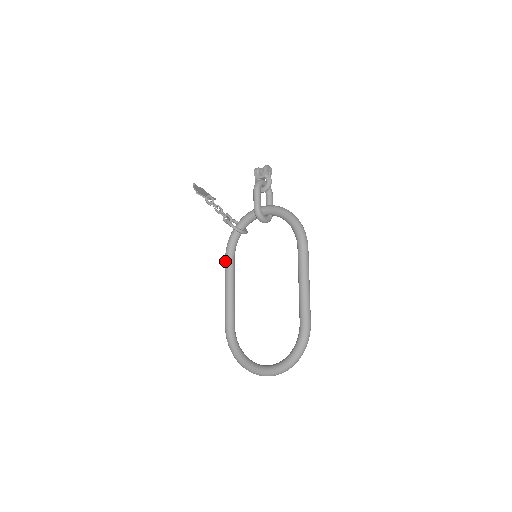
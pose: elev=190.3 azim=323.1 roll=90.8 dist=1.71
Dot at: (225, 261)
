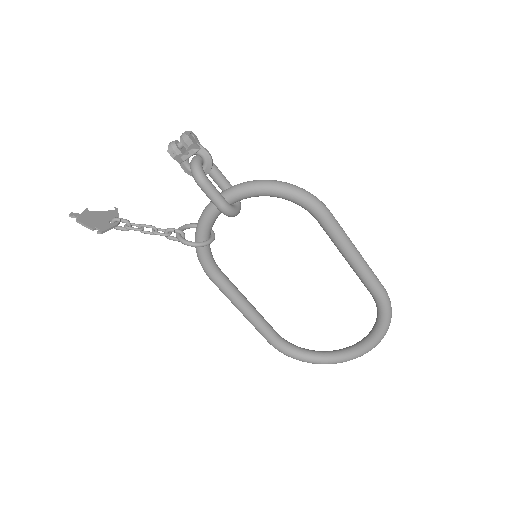
Dot at: (215, 284)
